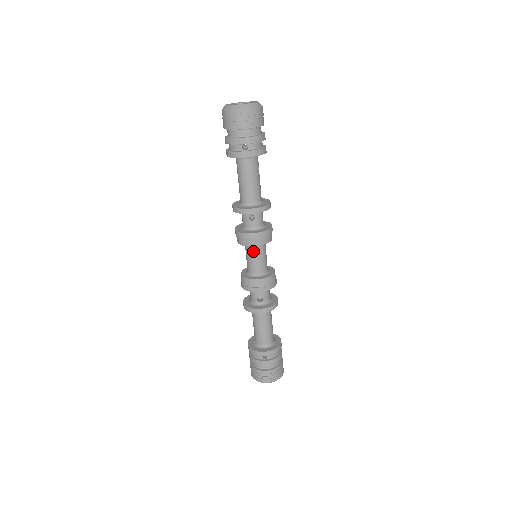
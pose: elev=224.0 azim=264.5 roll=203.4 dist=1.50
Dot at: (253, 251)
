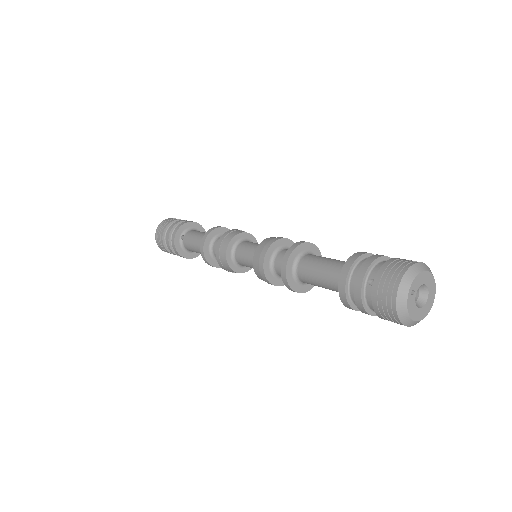
Dot at: occluded
